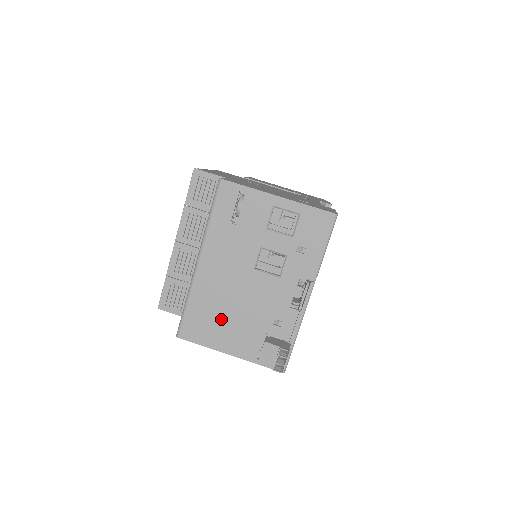
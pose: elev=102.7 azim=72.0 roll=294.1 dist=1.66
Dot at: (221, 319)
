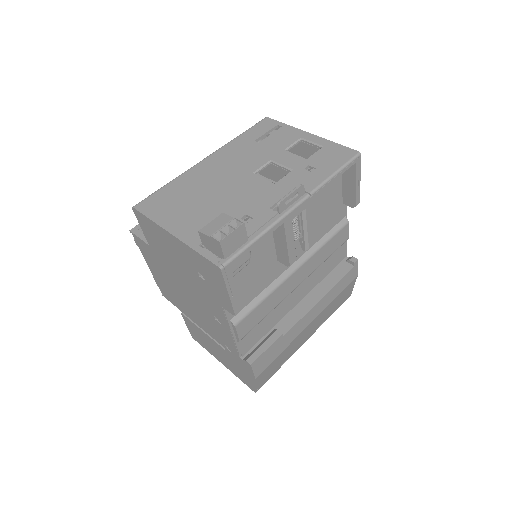
Dot at: (189, 202)
